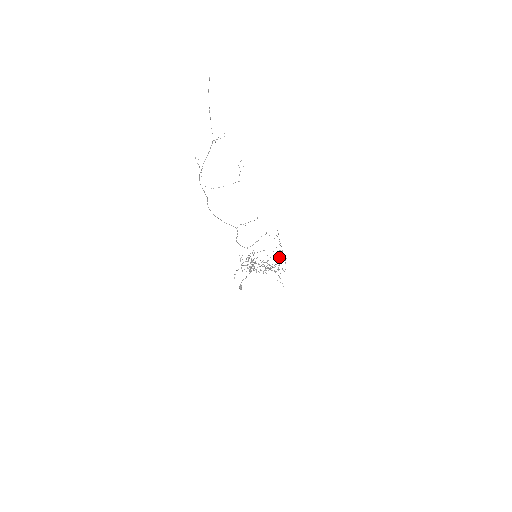
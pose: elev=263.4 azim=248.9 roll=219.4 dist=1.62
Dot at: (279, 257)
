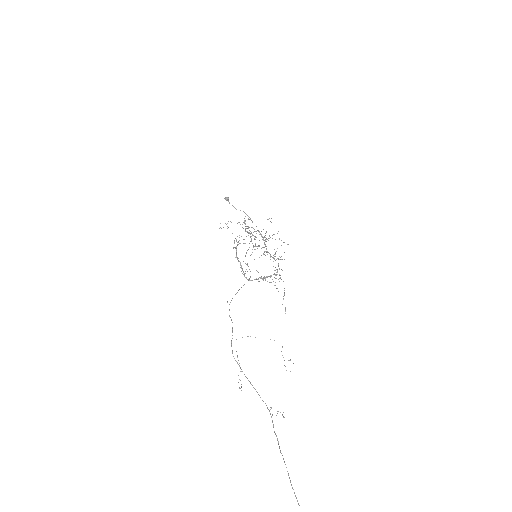
Dot at: occluded
